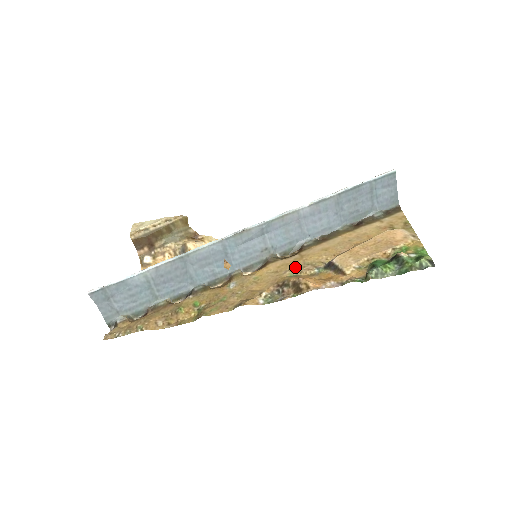
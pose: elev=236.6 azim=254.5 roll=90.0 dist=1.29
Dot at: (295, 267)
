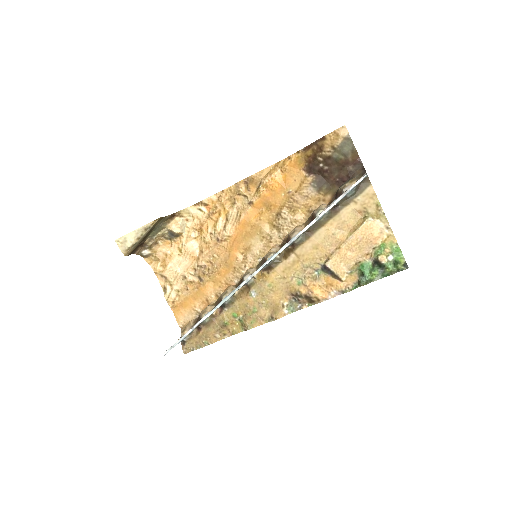
Dot at: (298, 272)
